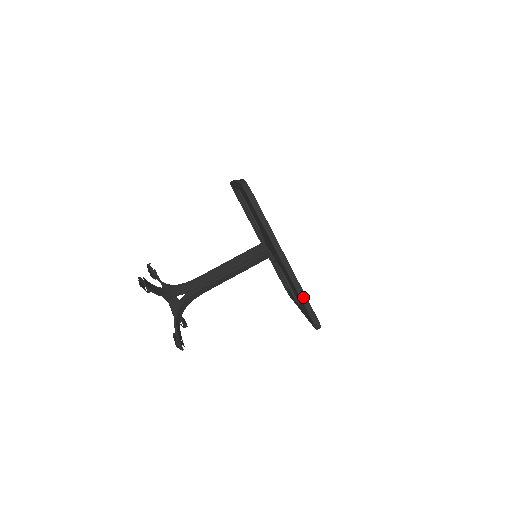
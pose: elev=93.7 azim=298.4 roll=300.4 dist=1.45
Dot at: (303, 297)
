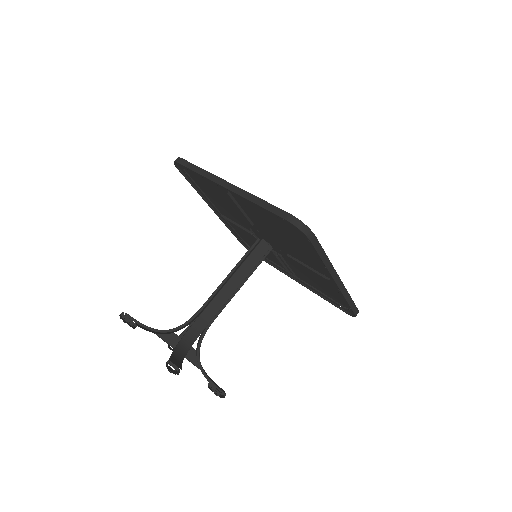
Dot at: (350, 302)
